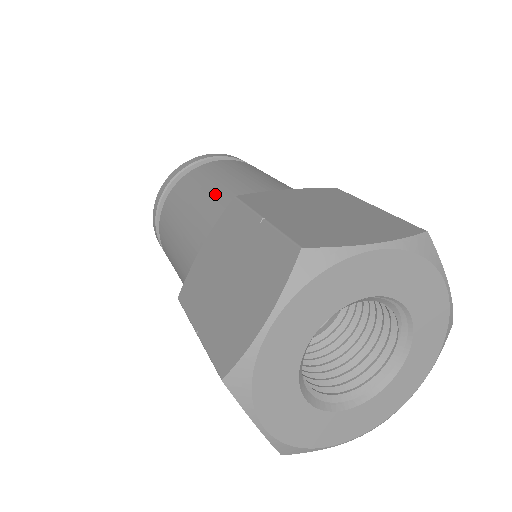
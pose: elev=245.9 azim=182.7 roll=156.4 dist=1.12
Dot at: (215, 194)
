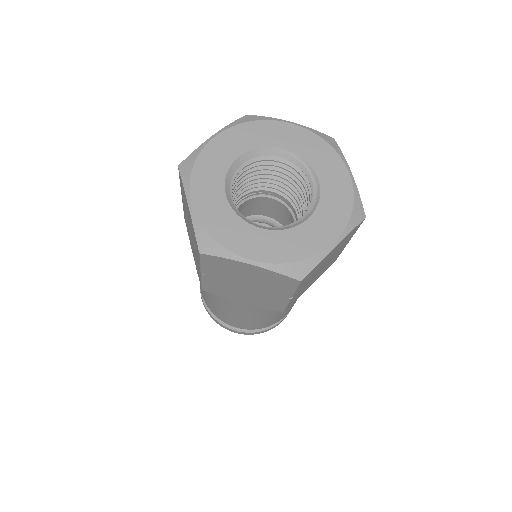
Dot at: occluded
